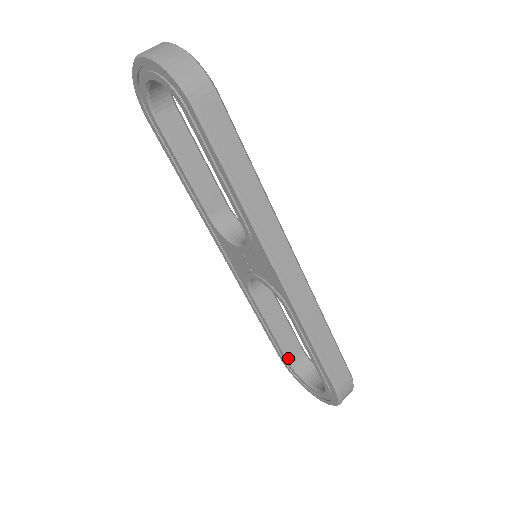
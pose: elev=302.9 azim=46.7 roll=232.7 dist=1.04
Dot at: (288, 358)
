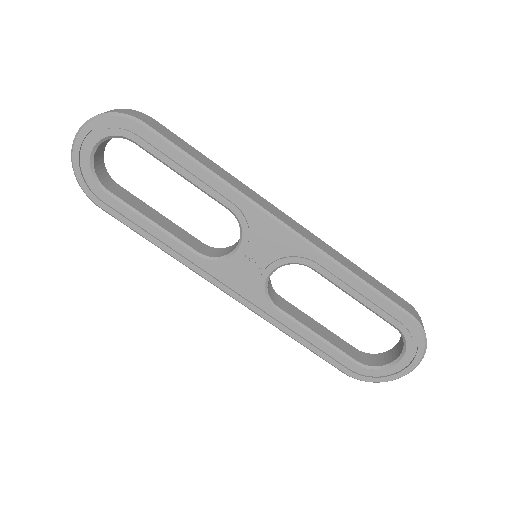
Dot at: (352, 359)
